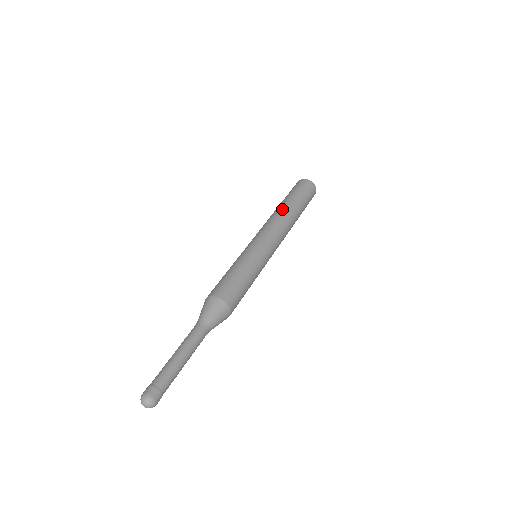
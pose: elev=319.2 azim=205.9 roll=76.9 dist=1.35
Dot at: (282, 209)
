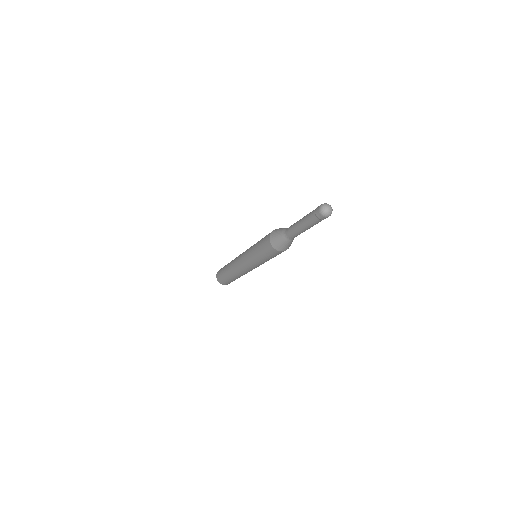
Dot at: occluded
